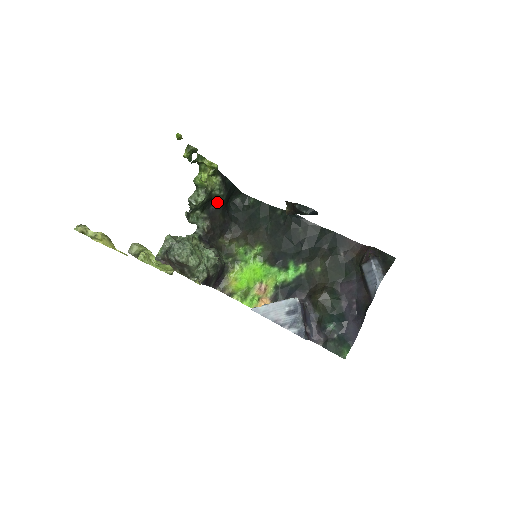
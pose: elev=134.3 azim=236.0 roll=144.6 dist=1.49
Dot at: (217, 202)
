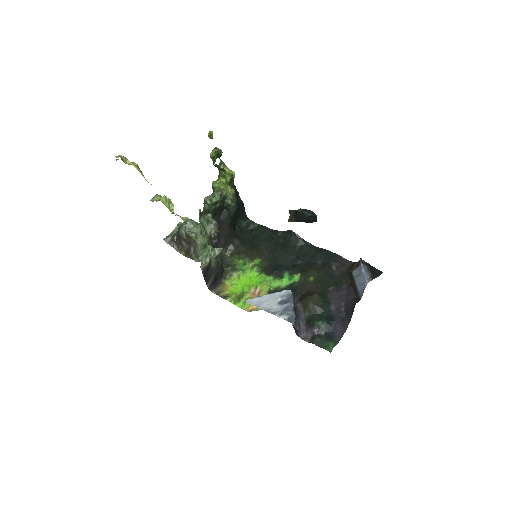
Dot at: (227, 213)
